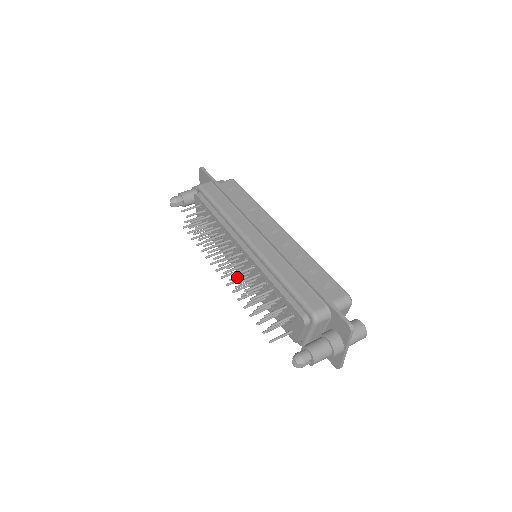
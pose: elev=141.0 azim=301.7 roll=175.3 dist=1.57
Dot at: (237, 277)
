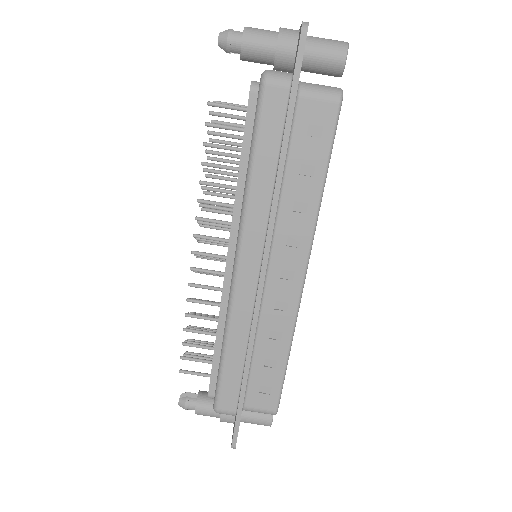
Dot at: occluded
